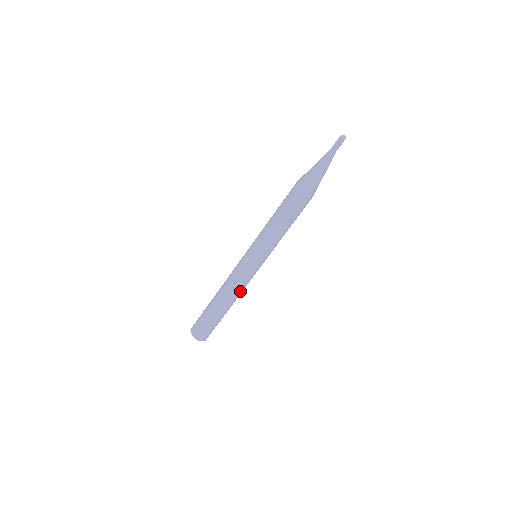
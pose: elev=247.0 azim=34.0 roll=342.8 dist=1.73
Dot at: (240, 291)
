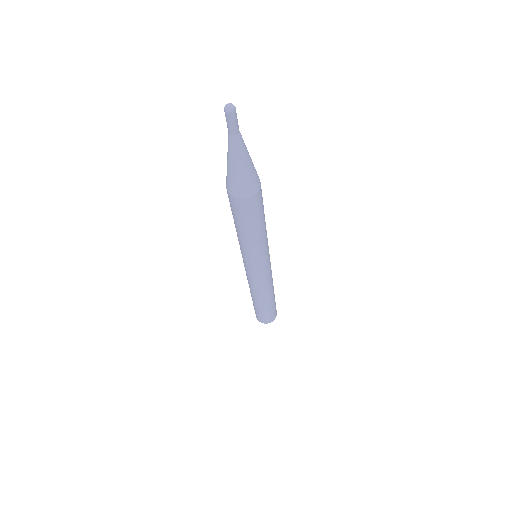
Dot at: (268, 287)
